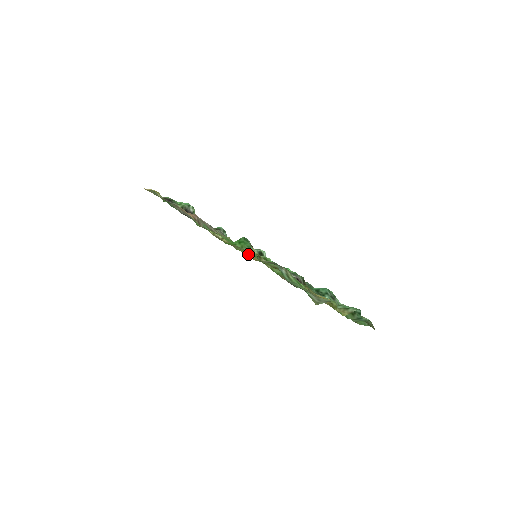
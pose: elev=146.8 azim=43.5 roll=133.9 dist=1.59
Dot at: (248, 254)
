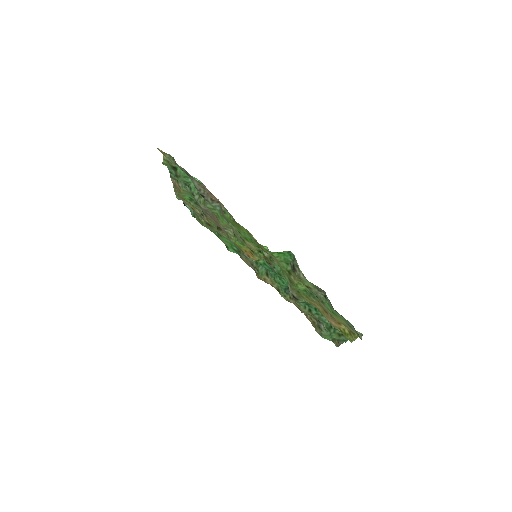
Dot at: (257, 255)
